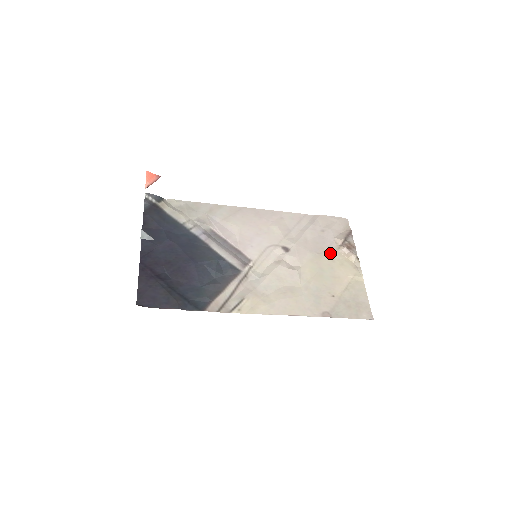
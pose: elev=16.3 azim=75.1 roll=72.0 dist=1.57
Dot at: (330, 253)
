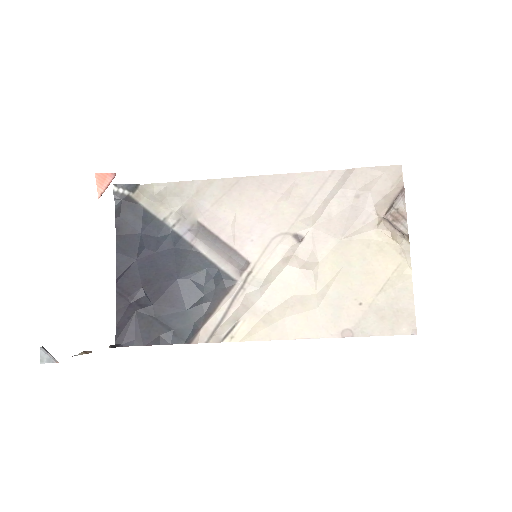
Dot at: (364, 234)
